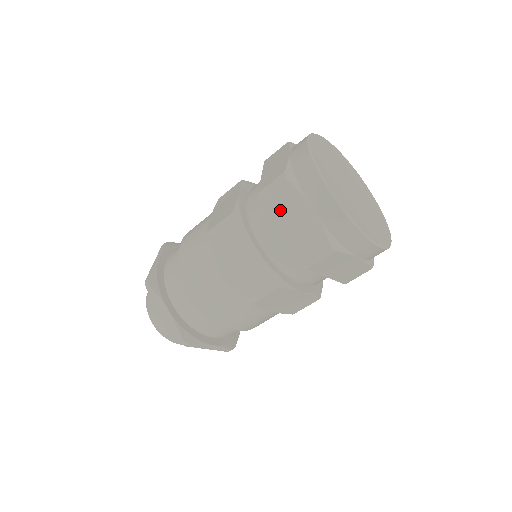
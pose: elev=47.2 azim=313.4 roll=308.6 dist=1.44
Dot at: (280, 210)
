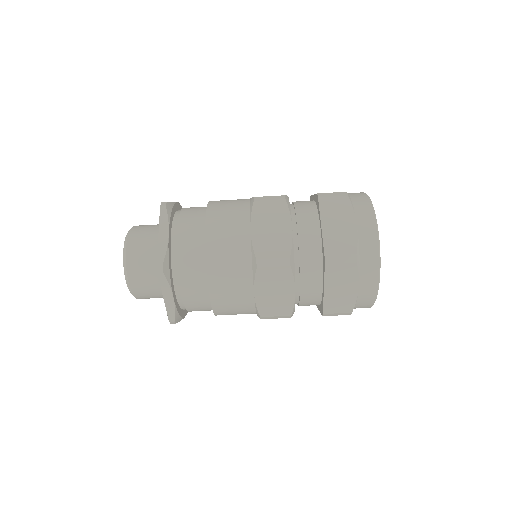
Dot at: (330, 211)
